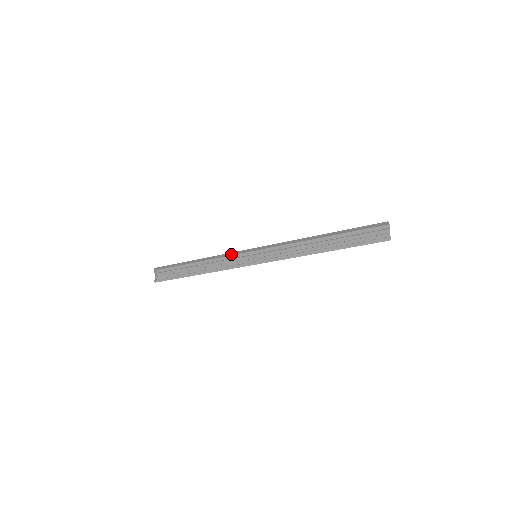
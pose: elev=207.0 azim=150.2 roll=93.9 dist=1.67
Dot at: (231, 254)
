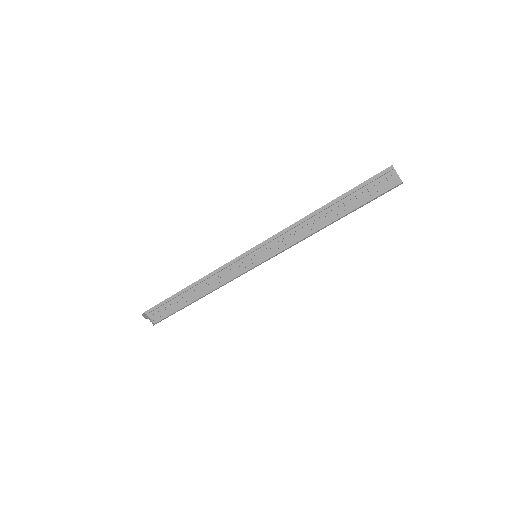
Dot at: (223, 265)
